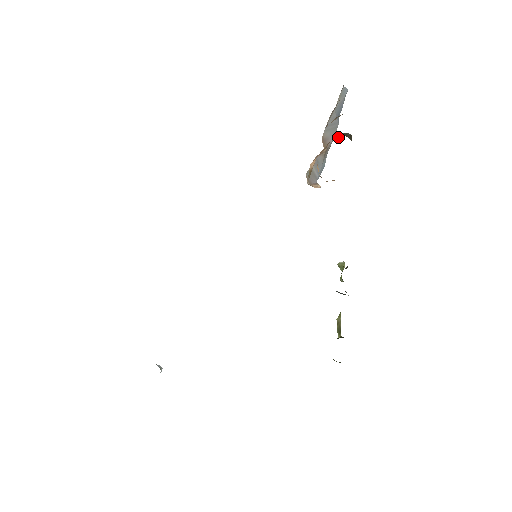
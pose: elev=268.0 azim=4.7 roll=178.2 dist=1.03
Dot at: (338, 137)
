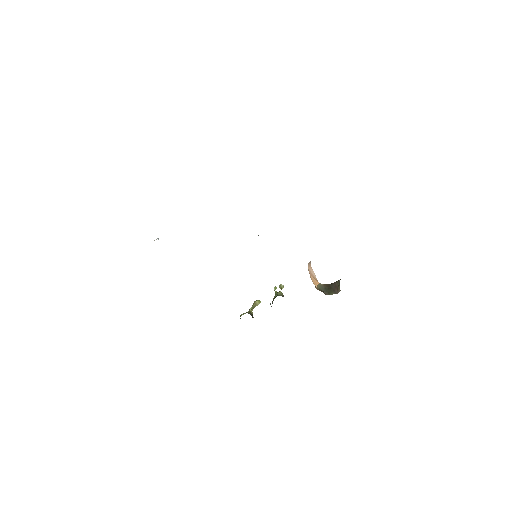
Dot at: occluded
